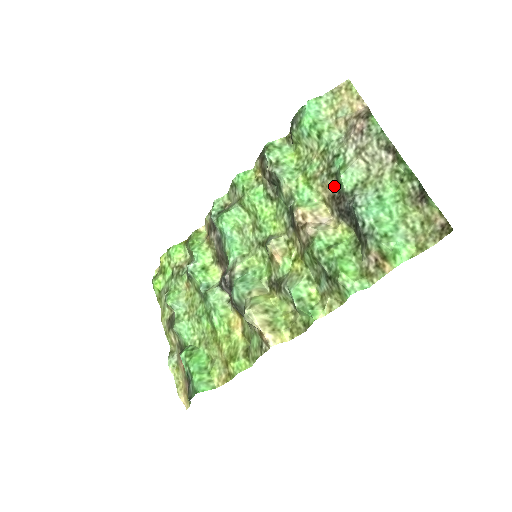
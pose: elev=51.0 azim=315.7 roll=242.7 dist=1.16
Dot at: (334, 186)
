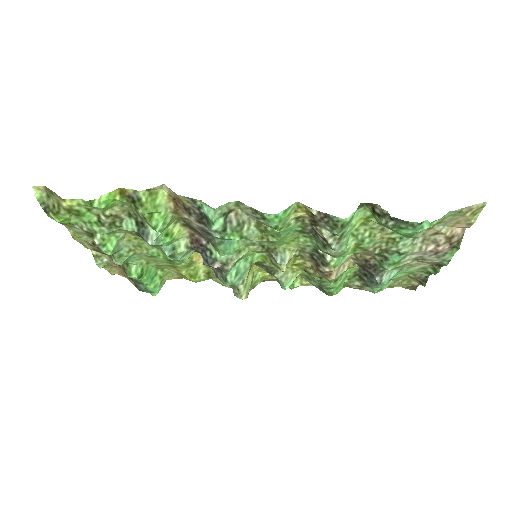
Dot at: (375, 259)
